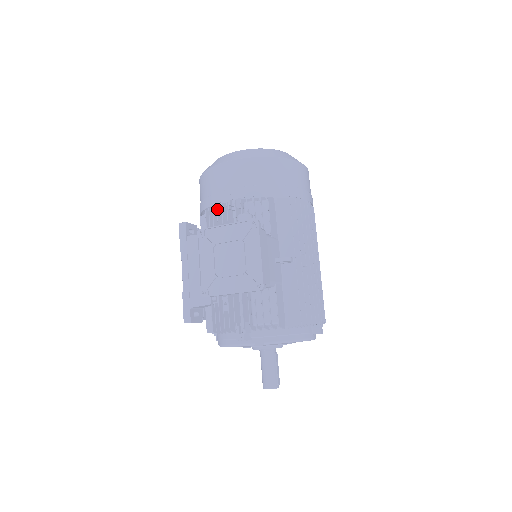
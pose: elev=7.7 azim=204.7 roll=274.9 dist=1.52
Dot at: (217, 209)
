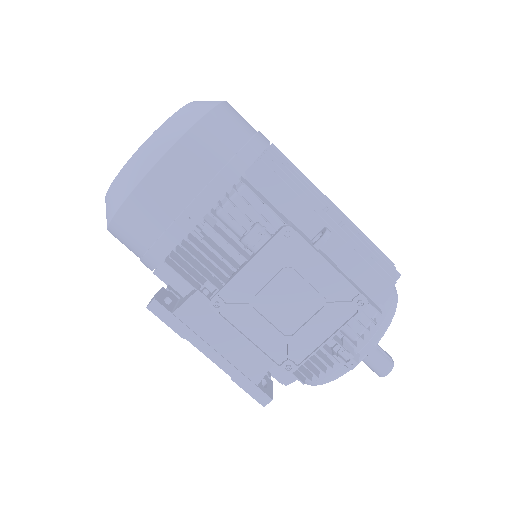
Dot at: (186, 250)
